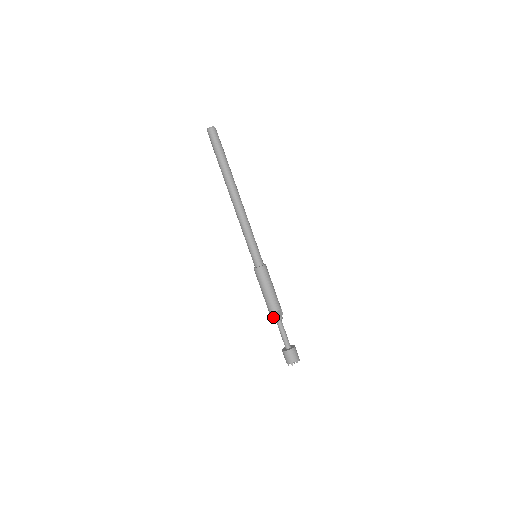
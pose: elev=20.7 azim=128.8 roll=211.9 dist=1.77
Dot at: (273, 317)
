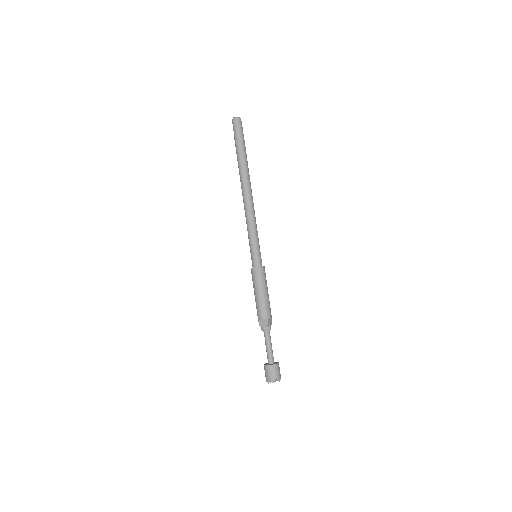
Dot at: (262, 325)
